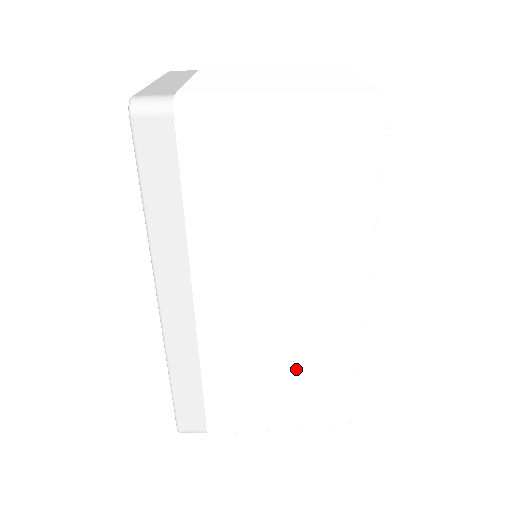
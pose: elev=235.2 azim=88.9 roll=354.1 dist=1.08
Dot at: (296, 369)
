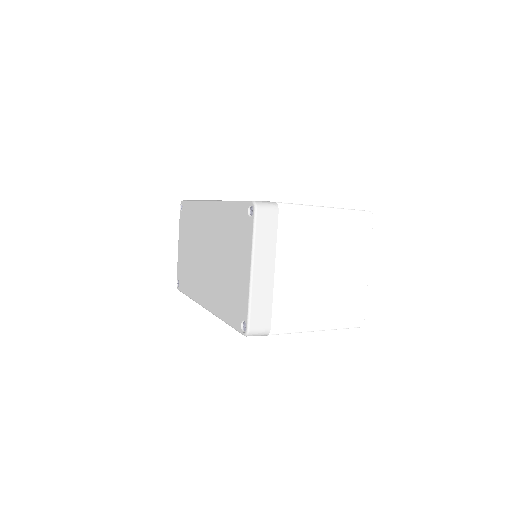
Dot at: occluded
